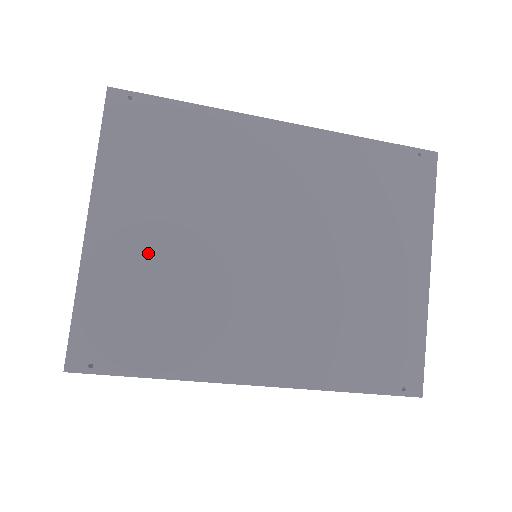
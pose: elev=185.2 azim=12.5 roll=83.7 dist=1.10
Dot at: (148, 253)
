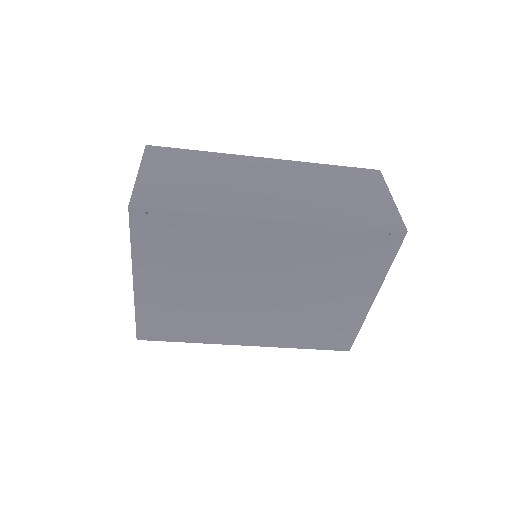
Dot at: (175, 295)
